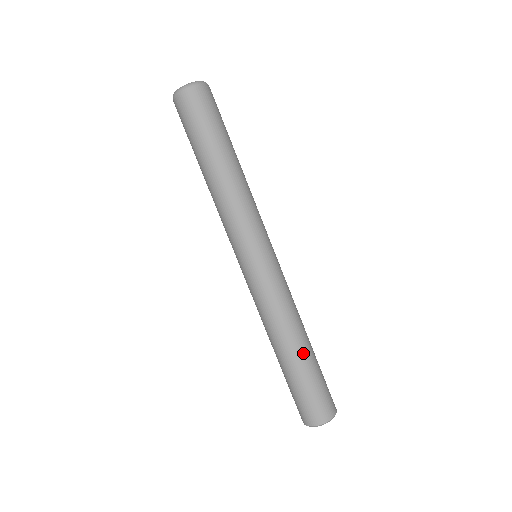
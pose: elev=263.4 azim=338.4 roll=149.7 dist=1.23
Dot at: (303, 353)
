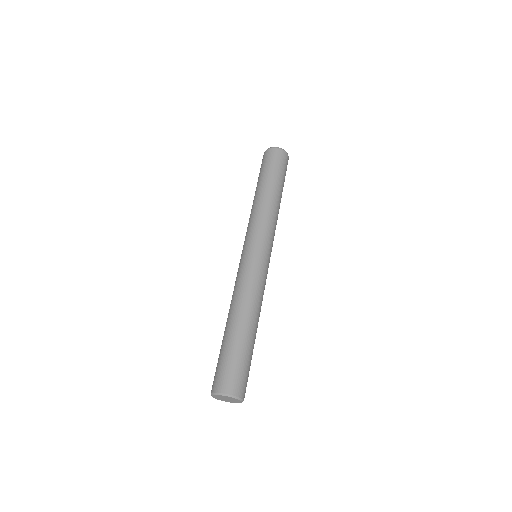
Dot at: (250, 330)
